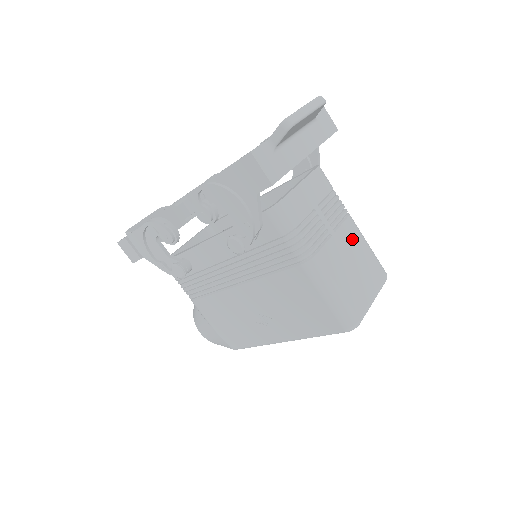
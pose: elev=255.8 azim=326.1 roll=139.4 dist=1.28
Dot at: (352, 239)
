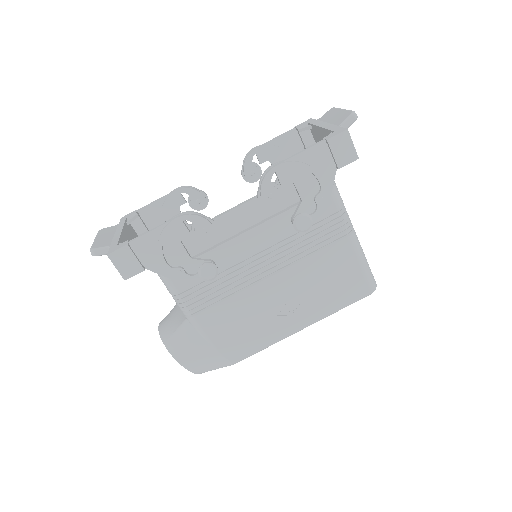
Dot at: occluded
